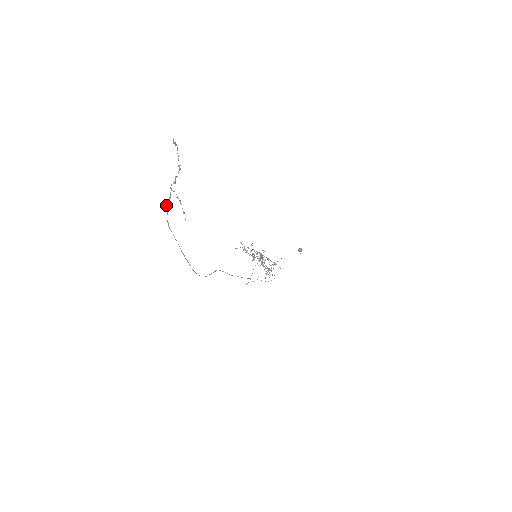
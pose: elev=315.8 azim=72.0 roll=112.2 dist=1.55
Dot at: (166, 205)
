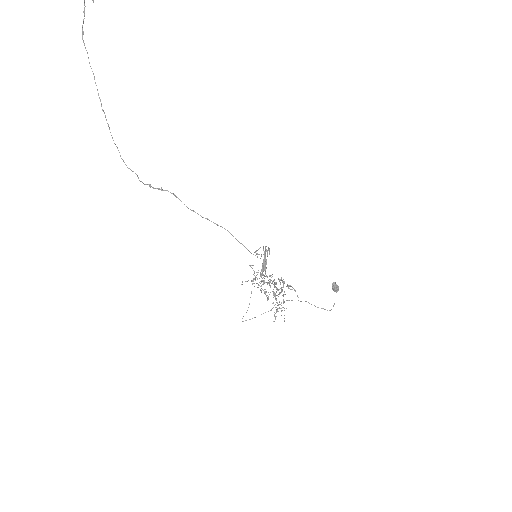
Dot at: (84, 4)
